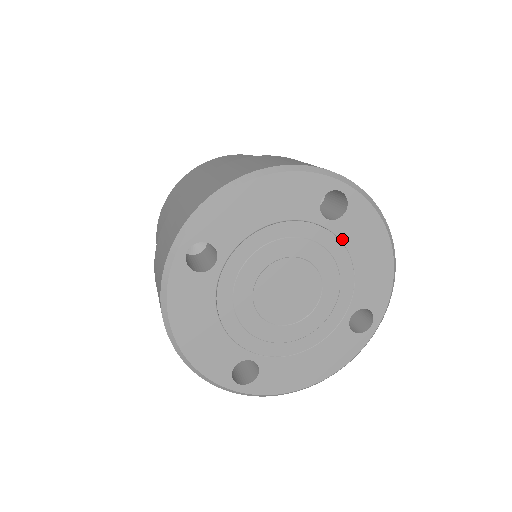
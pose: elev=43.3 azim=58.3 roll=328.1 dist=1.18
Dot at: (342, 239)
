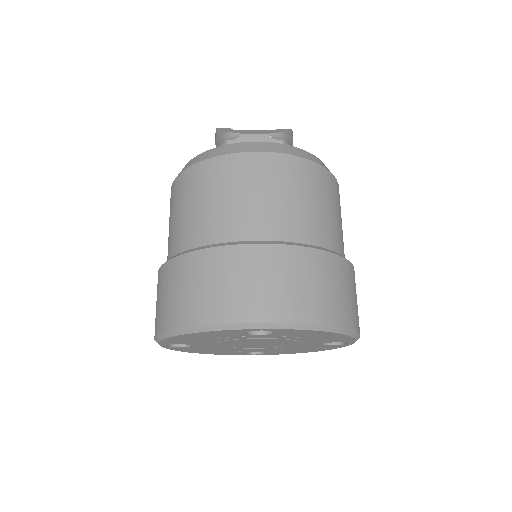
Dot at: (283, 336)
